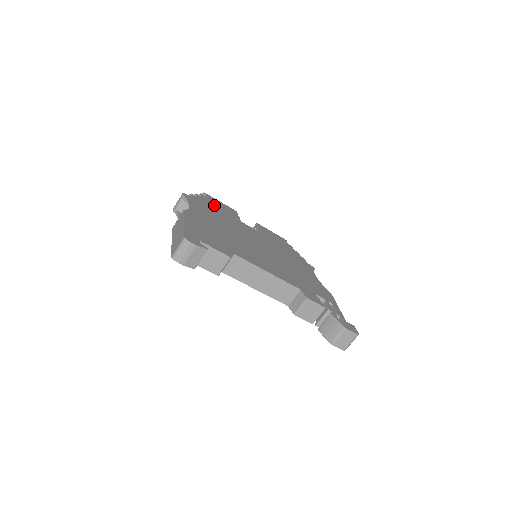
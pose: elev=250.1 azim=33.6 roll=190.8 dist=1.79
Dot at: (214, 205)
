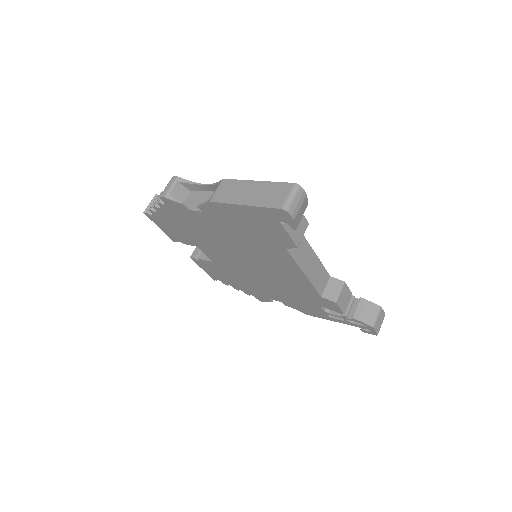
Dot at: occluded
